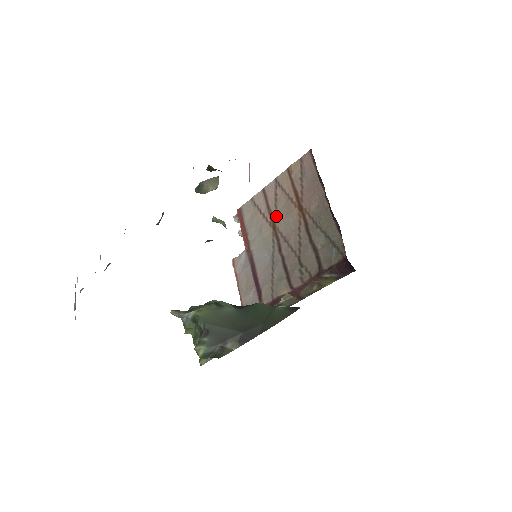
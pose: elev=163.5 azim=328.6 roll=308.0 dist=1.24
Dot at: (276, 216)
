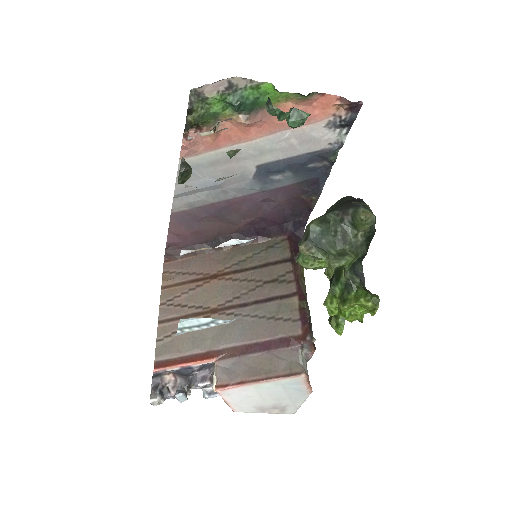
Dot at: (203, 306)
